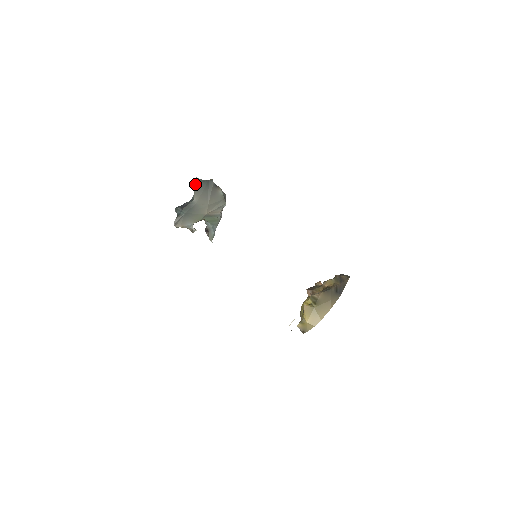
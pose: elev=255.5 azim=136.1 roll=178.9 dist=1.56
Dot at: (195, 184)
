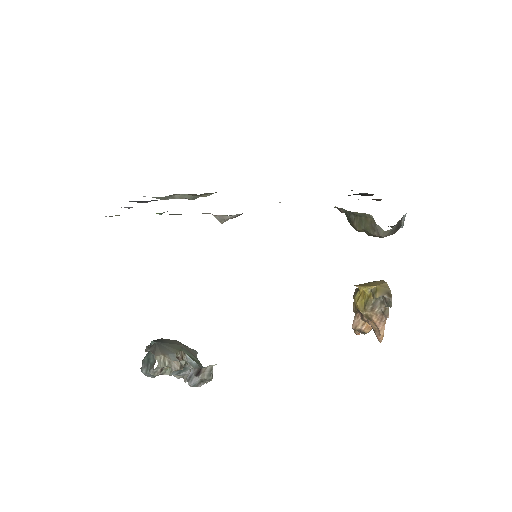
Dot at: (147, 346)
